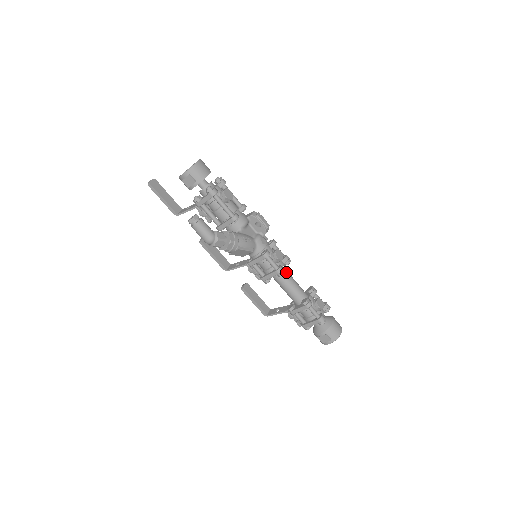
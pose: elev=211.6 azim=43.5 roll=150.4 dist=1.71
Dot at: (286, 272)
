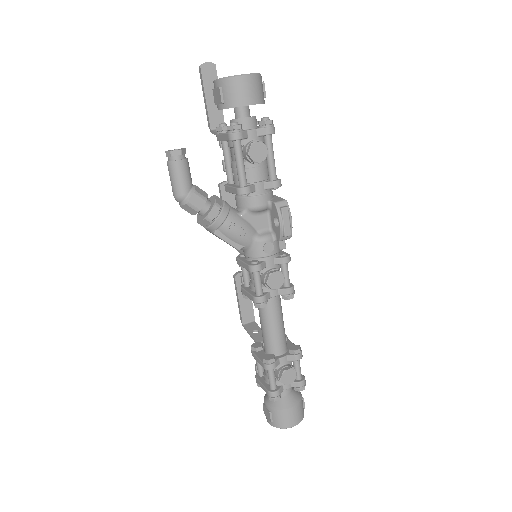
Dot at: (275, 306)
